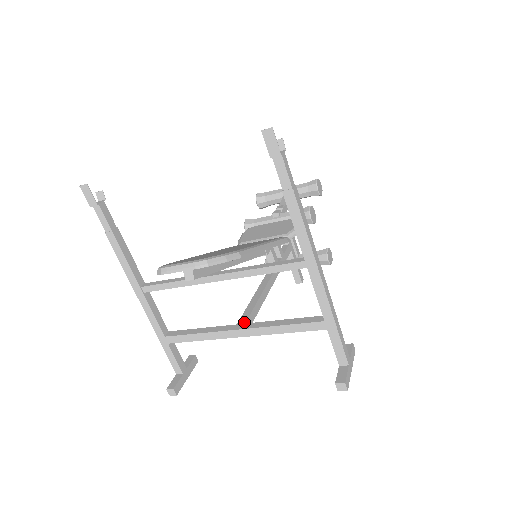
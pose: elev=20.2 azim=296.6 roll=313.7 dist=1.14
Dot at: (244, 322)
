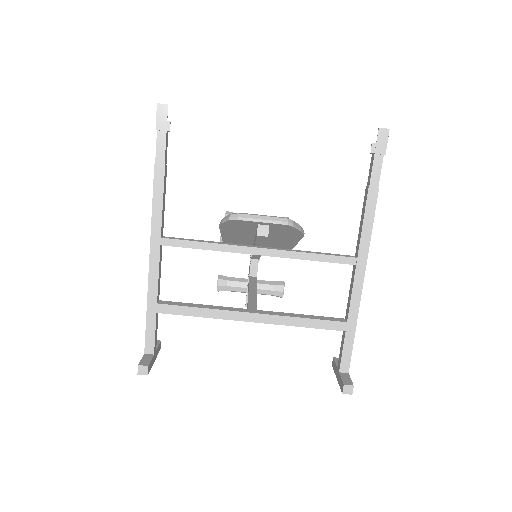
Dot at: (256, 308)
